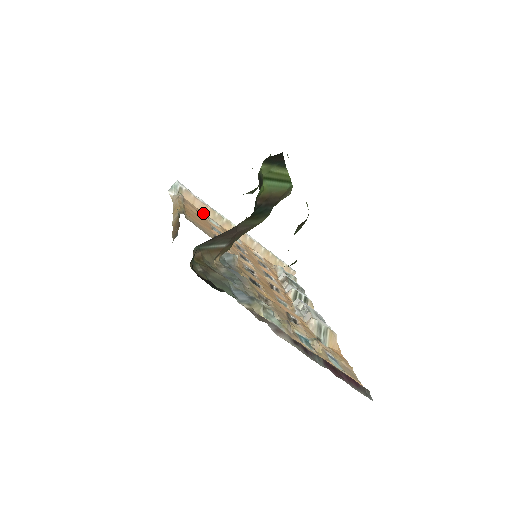
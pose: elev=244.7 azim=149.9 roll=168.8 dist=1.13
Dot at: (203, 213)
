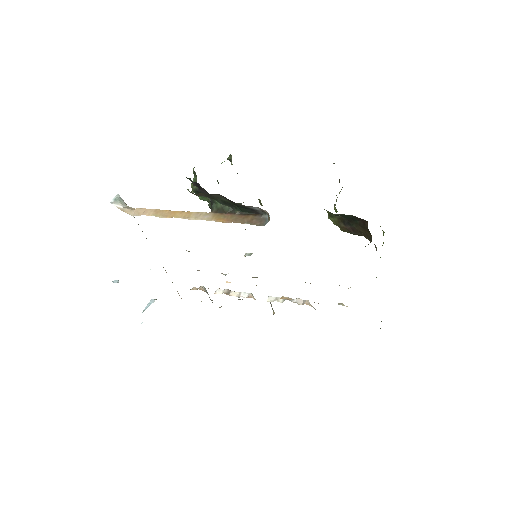
Dot at: occluded
